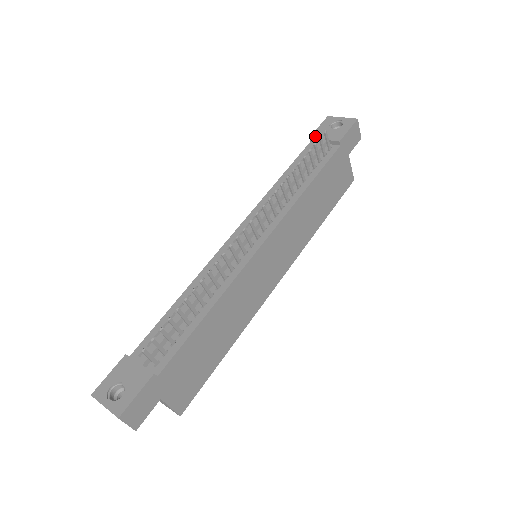
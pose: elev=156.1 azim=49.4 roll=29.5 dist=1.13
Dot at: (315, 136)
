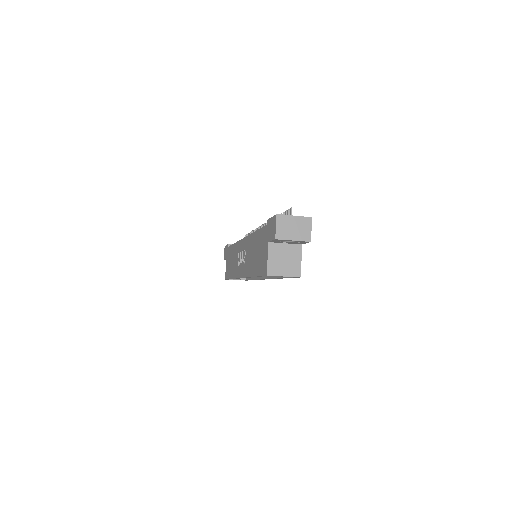
Dot at: (231, 244)
